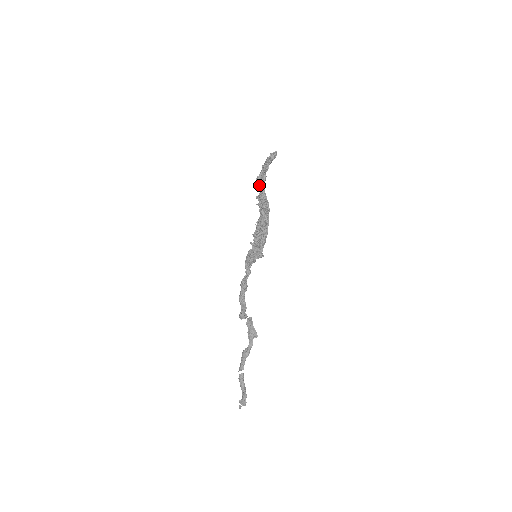
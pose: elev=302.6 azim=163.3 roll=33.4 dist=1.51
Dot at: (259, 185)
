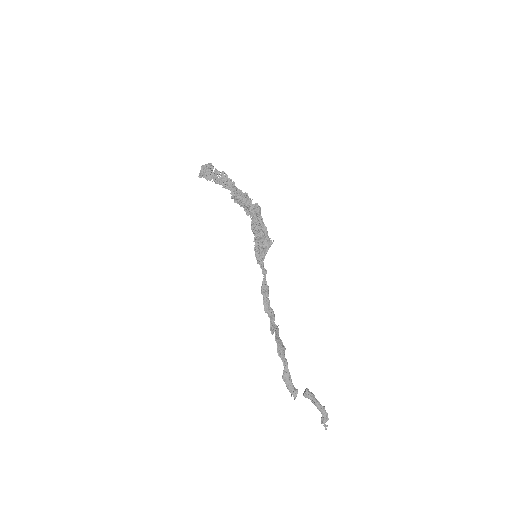
Dot at: (227, 185)
